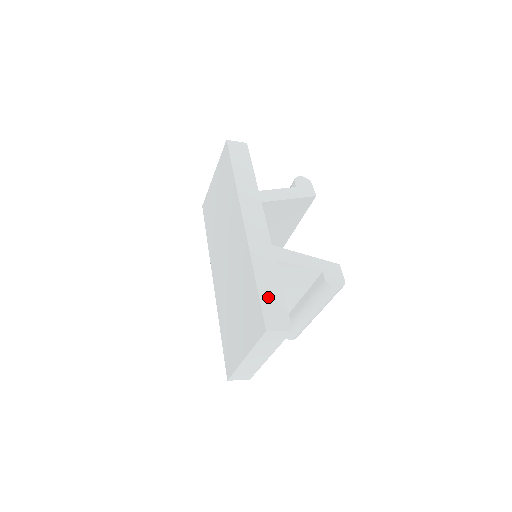
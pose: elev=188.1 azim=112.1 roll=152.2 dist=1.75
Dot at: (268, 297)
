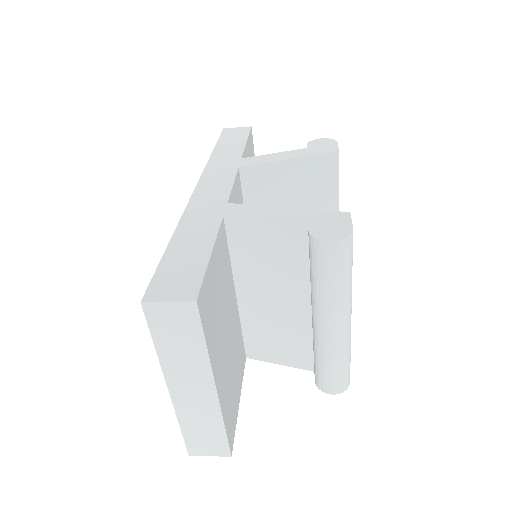
Dot at: (177, 259)
